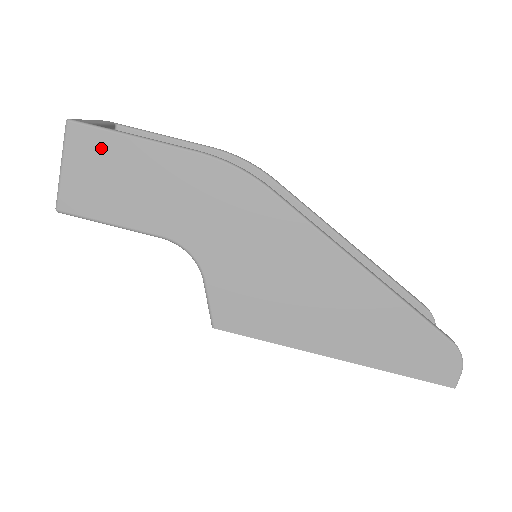
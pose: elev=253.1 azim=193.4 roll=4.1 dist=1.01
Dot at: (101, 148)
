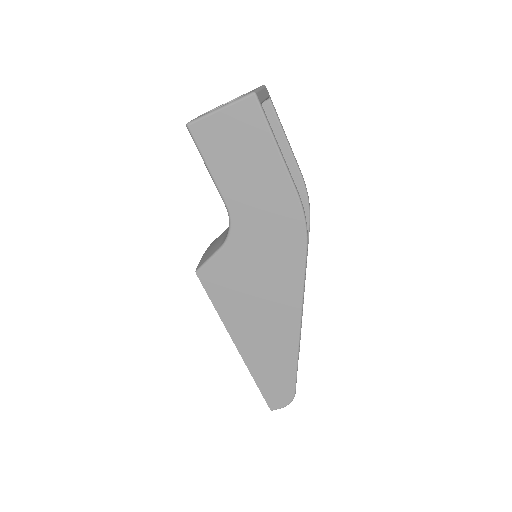
Dot at: (253, 129)
